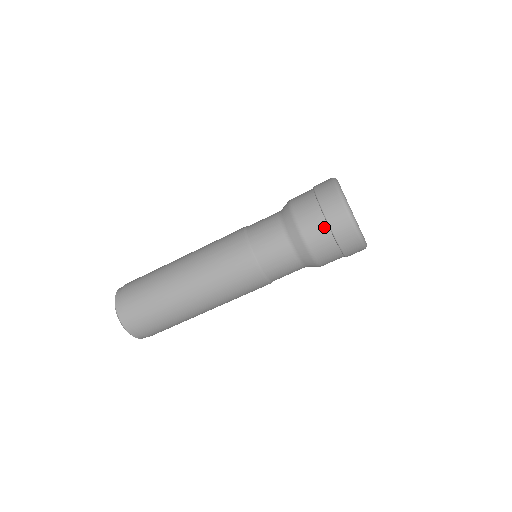
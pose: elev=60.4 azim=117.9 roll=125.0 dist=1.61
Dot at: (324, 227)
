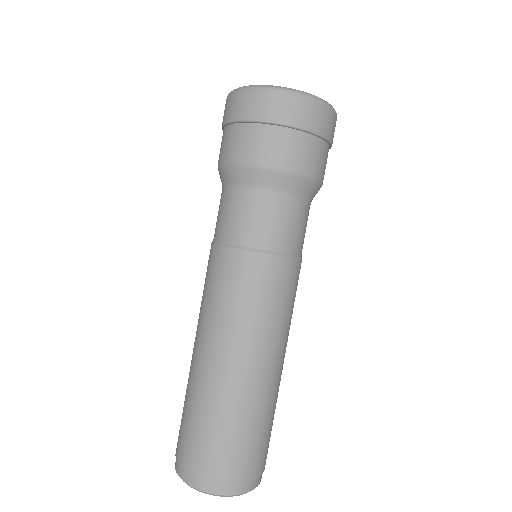
Dot at: (224, 133)
